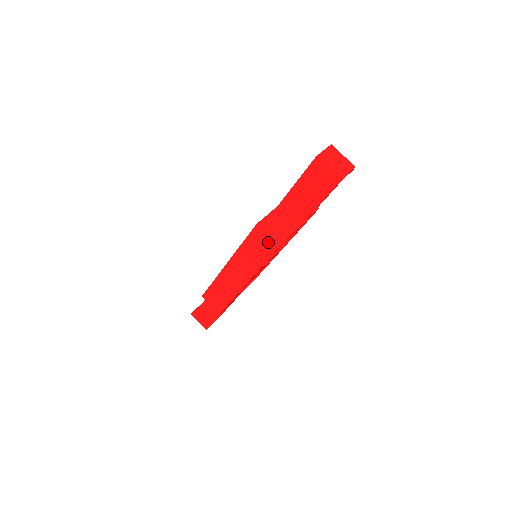
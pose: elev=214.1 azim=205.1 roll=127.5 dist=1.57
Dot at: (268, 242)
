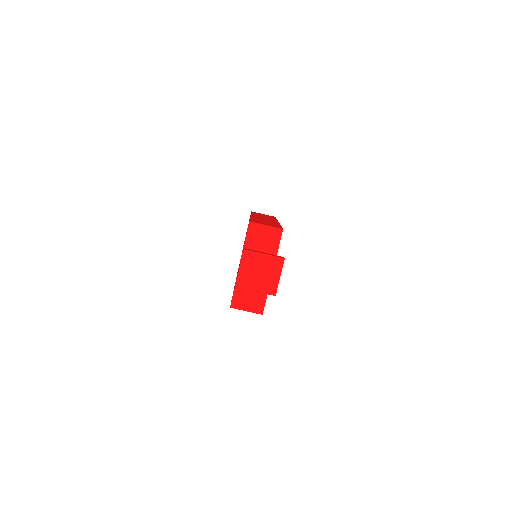
Dot at: occluded
